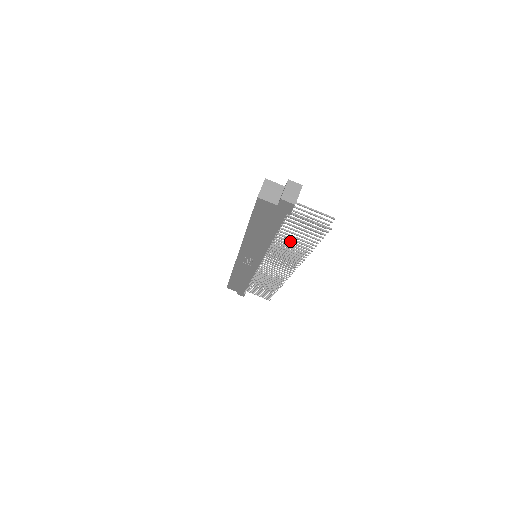
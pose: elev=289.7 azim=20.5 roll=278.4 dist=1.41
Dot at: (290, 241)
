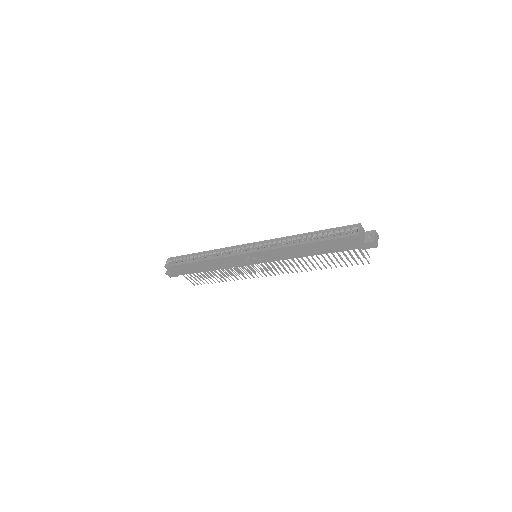
Dot at: occluded
